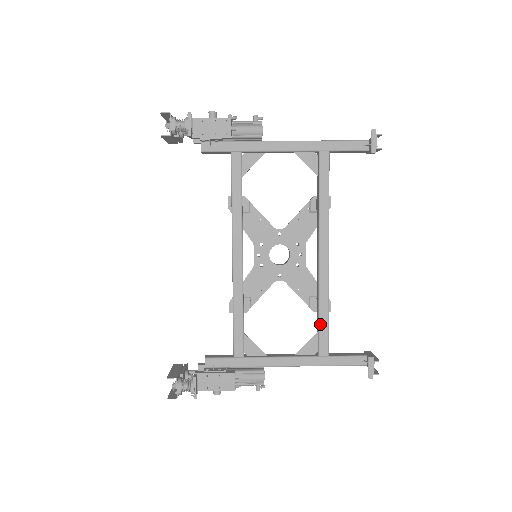
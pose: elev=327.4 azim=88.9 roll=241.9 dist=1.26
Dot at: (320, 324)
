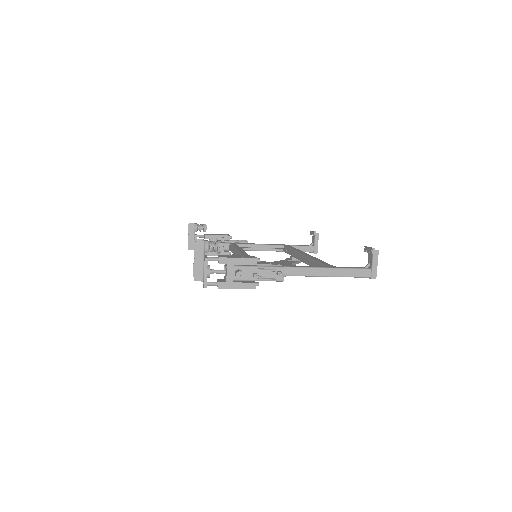
Dot at: (318, 262)
